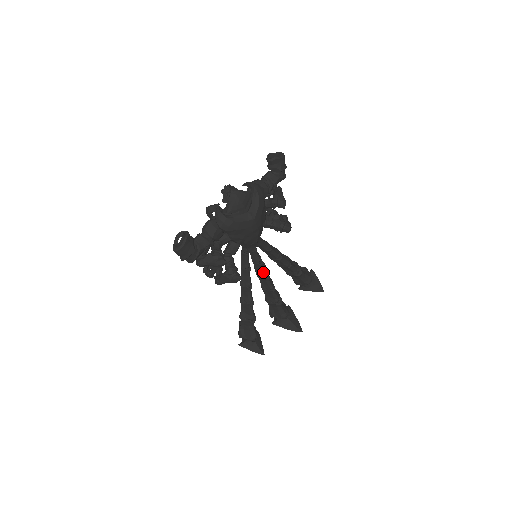
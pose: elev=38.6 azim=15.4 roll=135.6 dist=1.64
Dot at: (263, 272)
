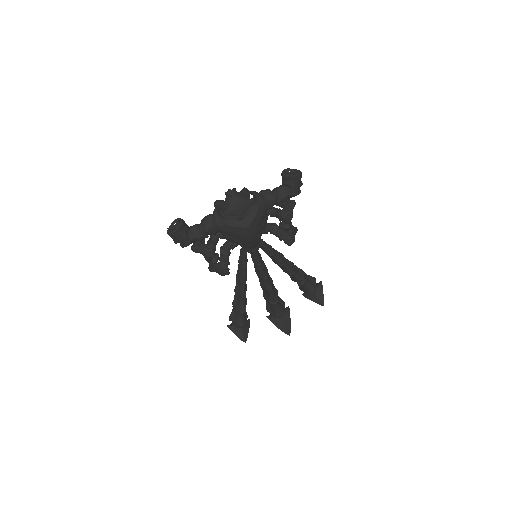
Dot at: (261, 272)
